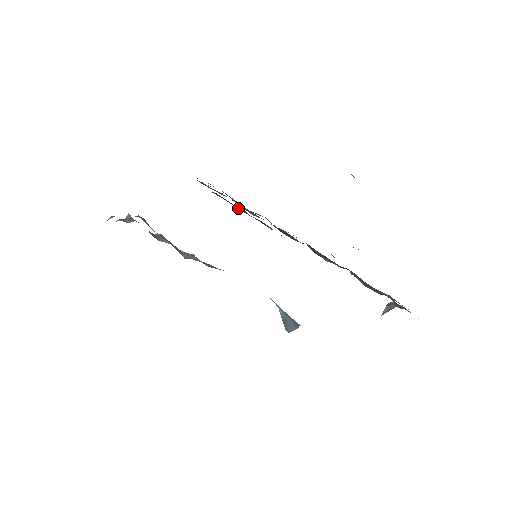
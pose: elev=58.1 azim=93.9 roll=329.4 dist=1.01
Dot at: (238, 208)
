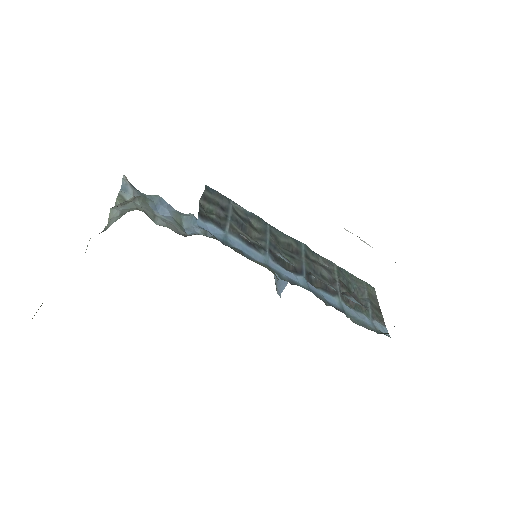
Dot at: (240, 213)
